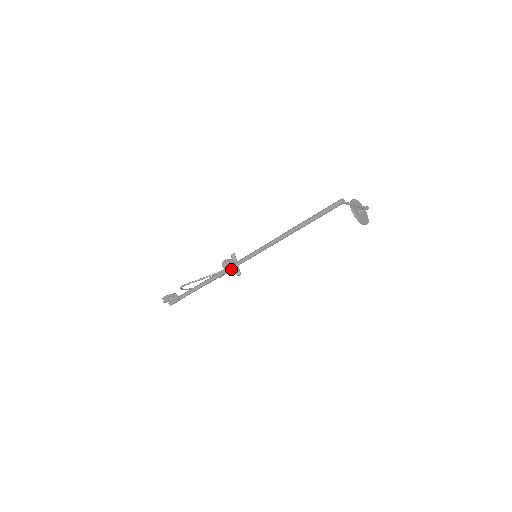
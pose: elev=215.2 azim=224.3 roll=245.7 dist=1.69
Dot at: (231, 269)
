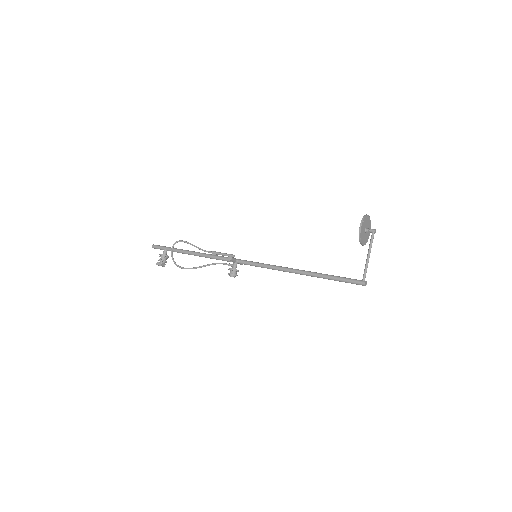
Dot at: (231, 261)
